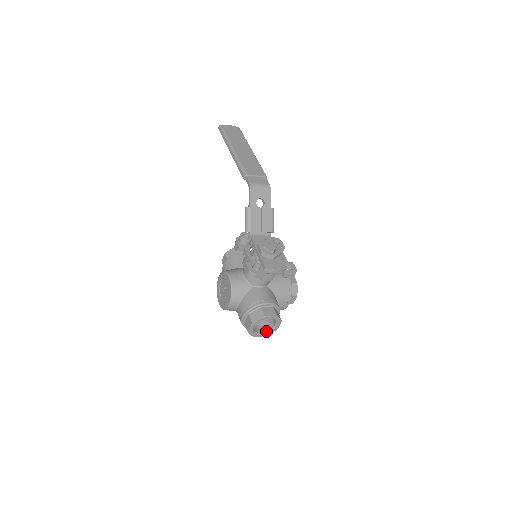
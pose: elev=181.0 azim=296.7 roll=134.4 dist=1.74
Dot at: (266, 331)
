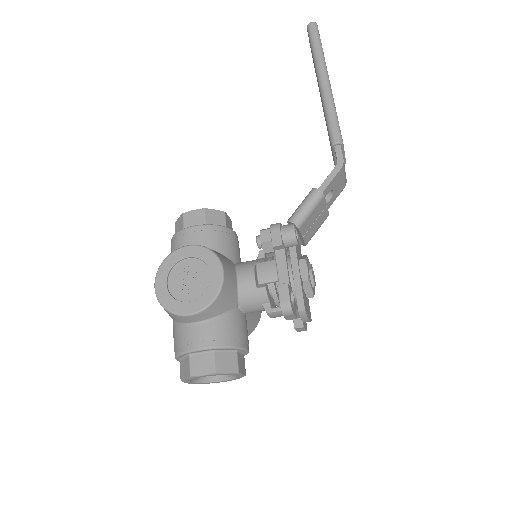
Dot at: (200, 379)
